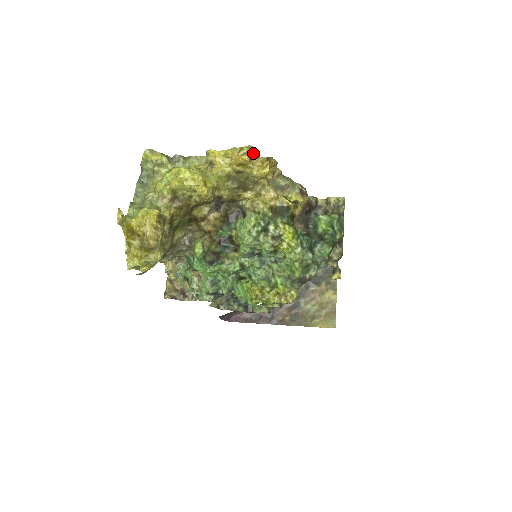
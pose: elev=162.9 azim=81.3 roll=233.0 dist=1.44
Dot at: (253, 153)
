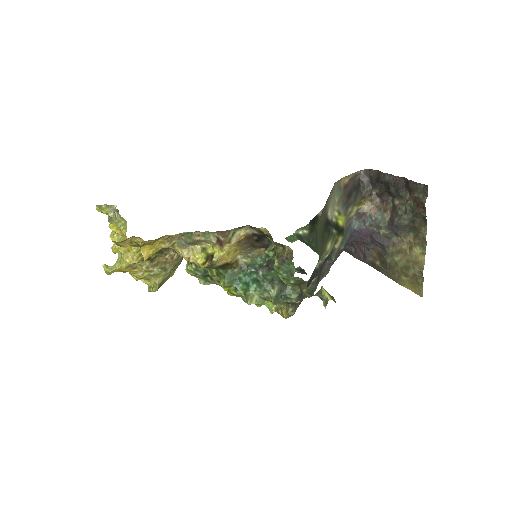
Dot at: (124, 241)
